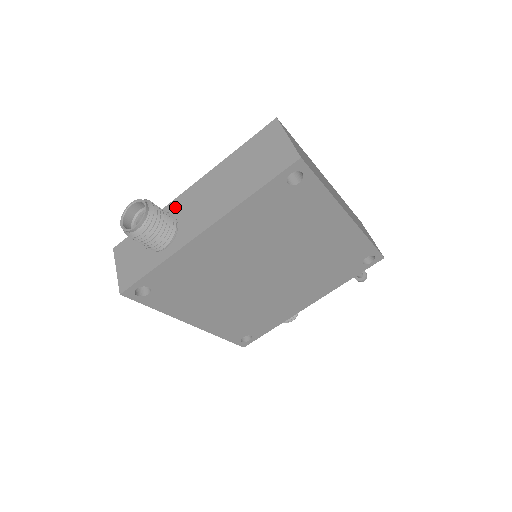
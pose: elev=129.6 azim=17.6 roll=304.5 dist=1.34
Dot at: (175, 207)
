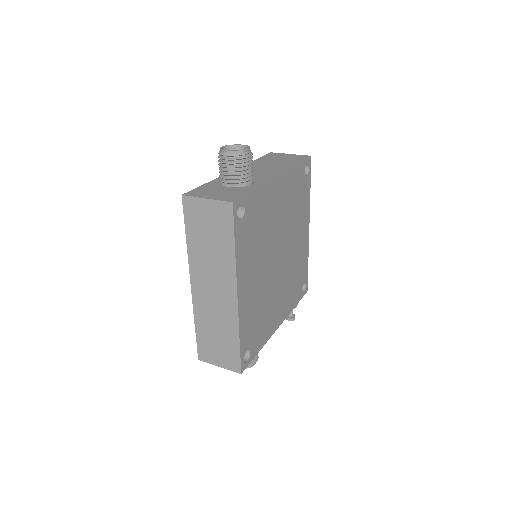
Dot at: occluded
